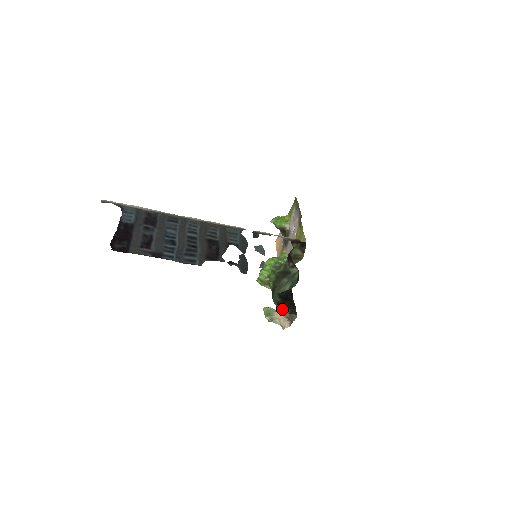
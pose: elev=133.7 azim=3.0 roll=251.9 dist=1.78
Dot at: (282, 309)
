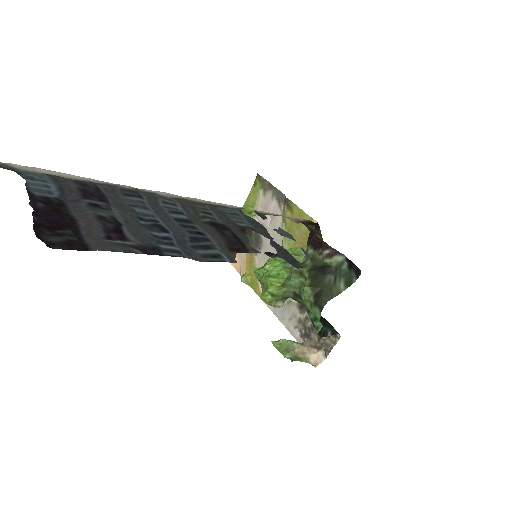
Dot at: (321, 331)
